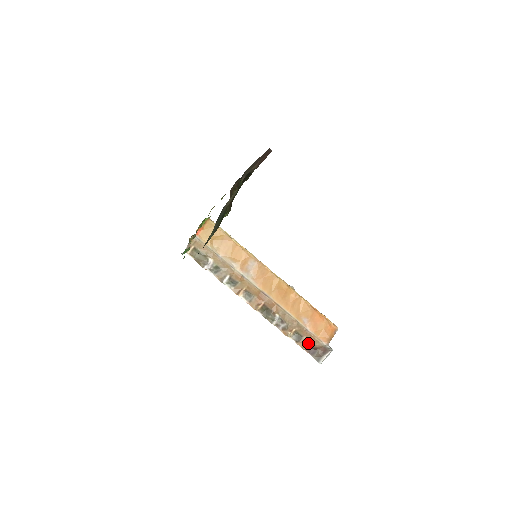
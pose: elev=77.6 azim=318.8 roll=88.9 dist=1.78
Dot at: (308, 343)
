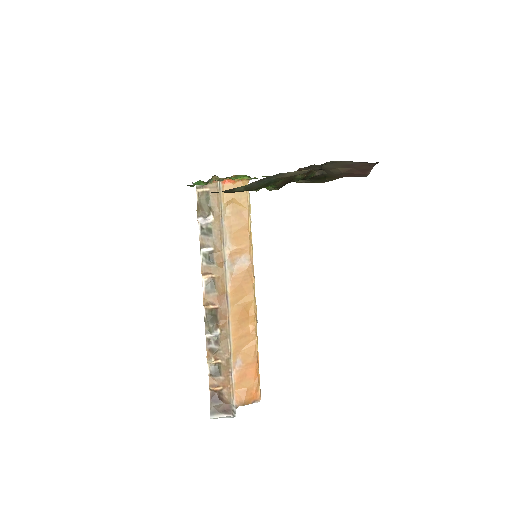
Dot at: (220, 387)
